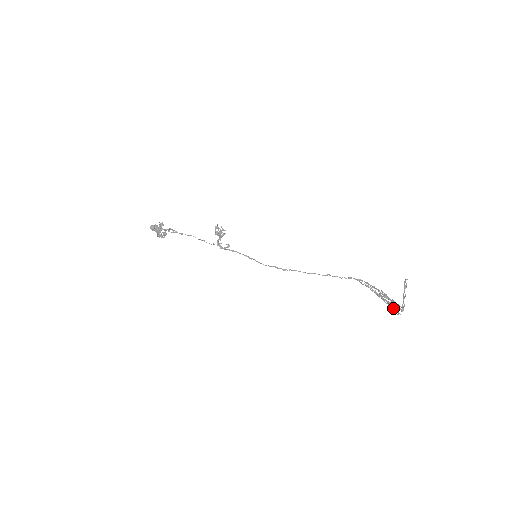
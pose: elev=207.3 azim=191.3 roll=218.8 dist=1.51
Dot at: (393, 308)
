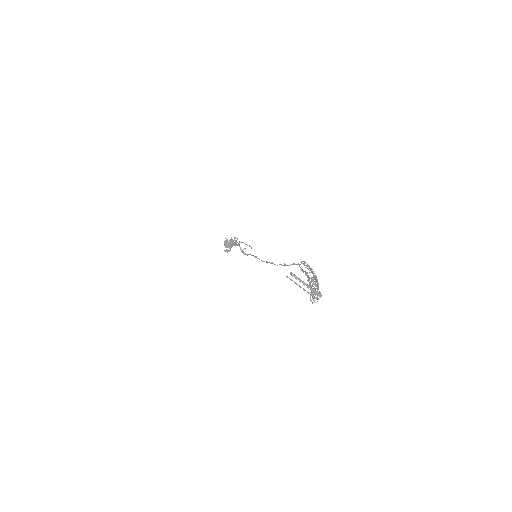
Dot at: occluded
